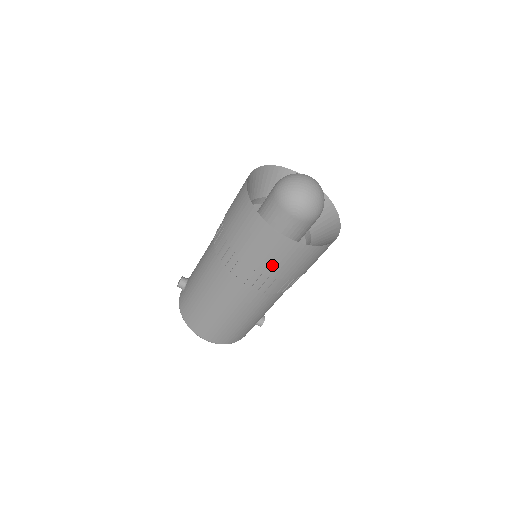
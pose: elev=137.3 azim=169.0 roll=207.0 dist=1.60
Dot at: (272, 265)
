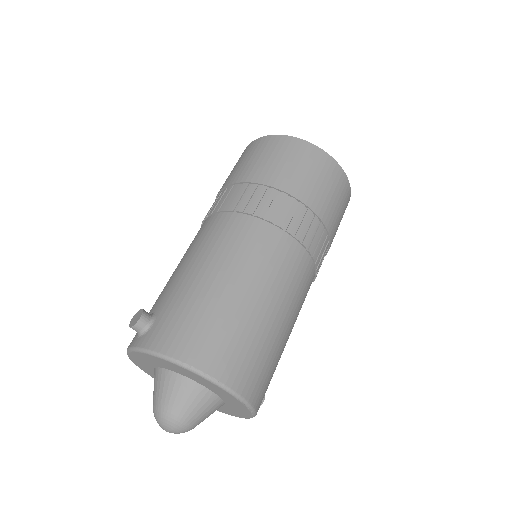
Dot at: (325, 201)
